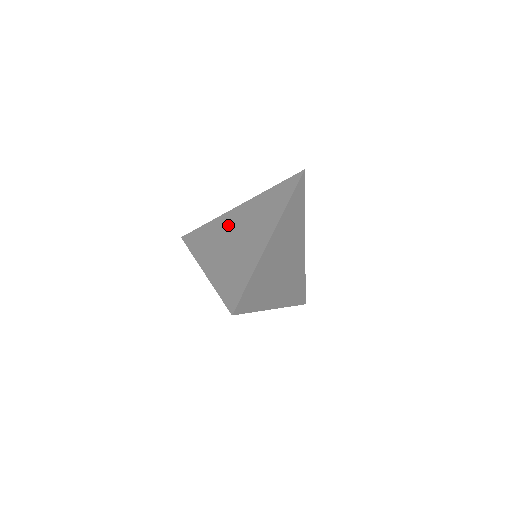
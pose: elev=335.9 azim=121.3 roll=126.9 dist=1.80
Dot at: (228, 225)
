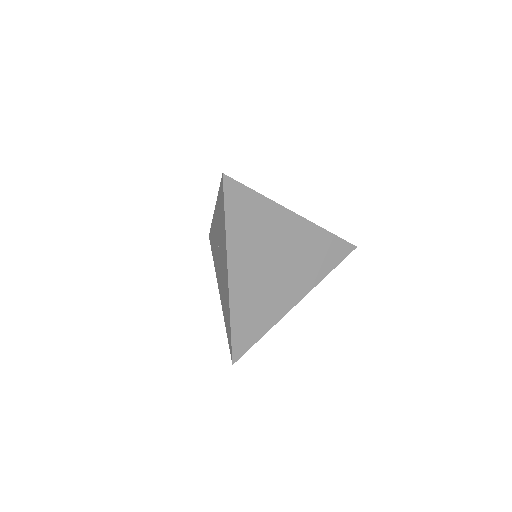
Dot at: (216, 238)
